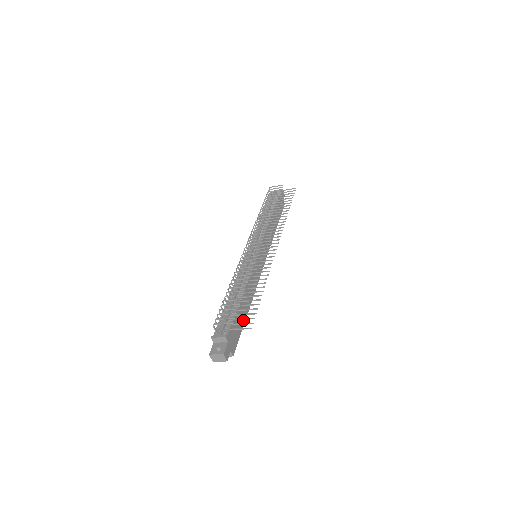
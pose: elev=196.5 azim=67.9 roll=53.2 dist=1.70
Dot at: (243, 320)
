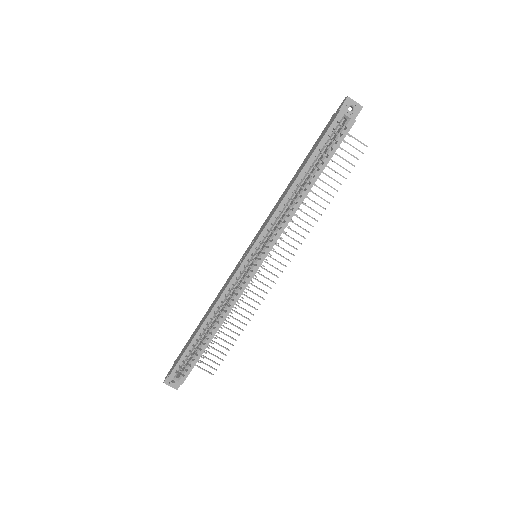
Dot at: (323, 168)
